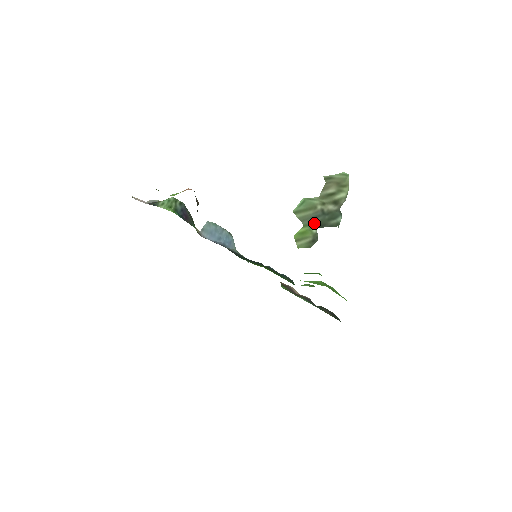
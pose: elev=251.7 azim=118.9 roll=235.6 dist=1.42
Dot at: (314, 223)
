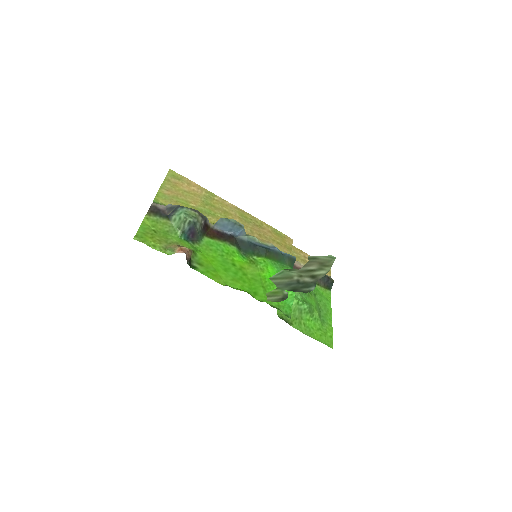
Dot at: (287, 288)
